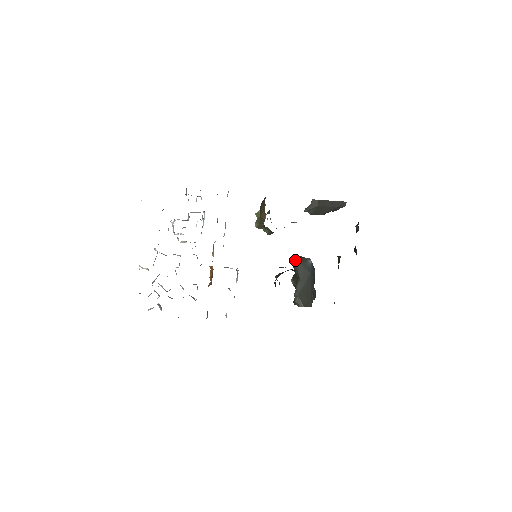
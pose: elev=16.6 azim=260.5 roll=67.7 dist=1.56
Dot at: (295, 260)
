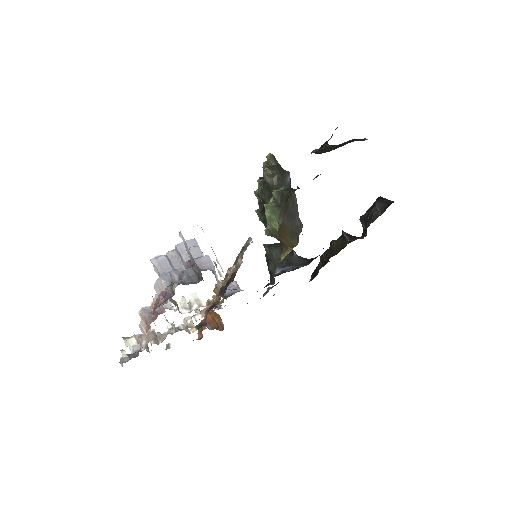
Dot at: (274, 185)
